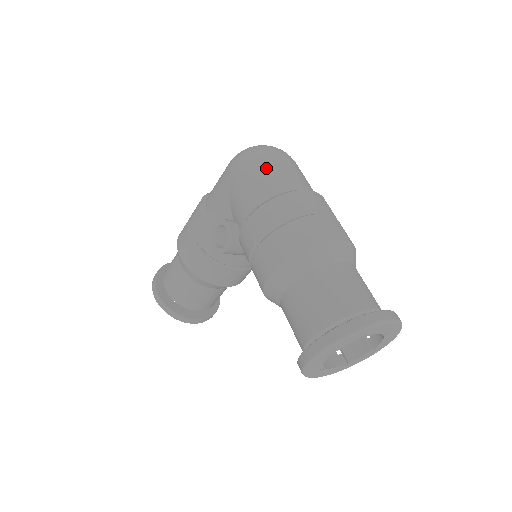
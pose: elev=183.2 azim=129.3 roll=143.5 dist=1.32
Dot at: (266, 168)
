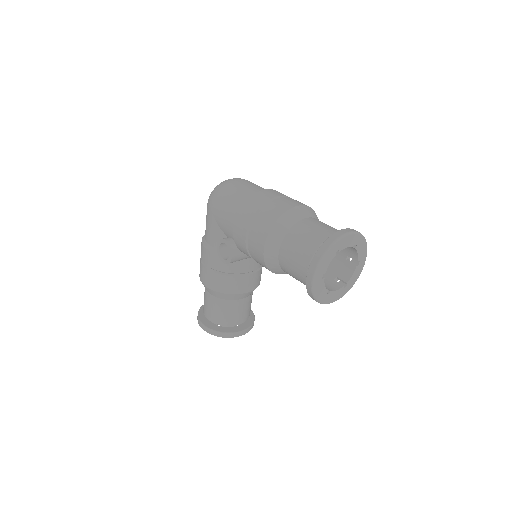
Dot at: (230, 192)
